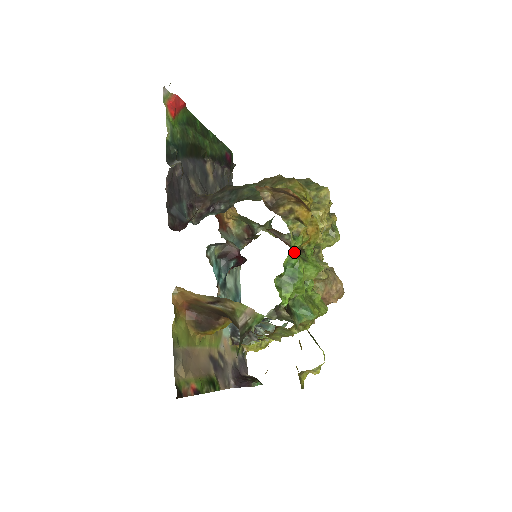
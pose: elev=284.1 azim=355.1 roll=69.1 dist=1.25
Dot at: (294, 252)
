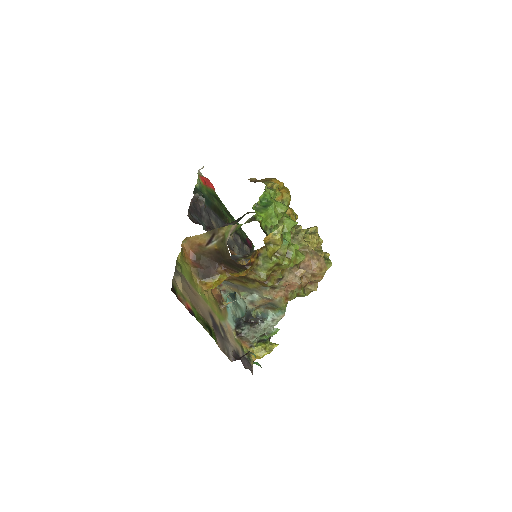
Dot at: (267, 193)
